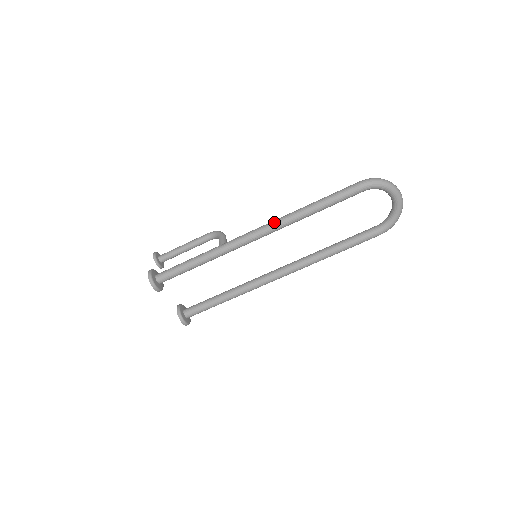
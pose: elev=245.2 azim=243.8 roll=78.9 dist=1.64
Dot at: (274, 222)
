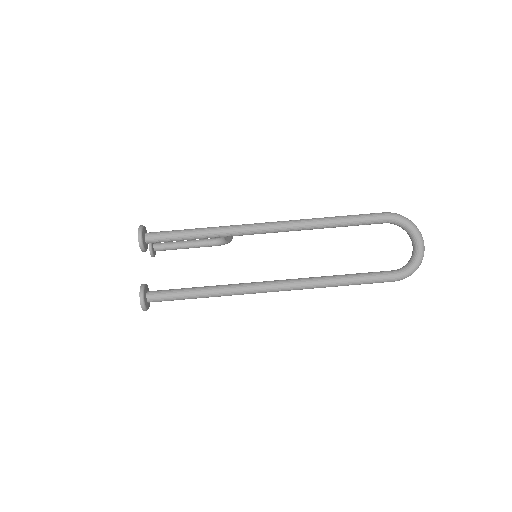
Dot at: (289, 220)
